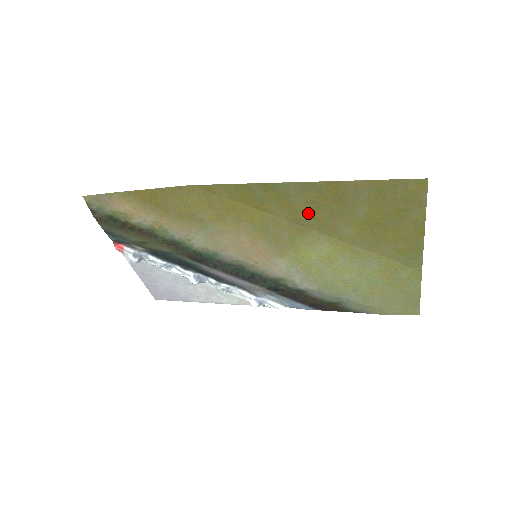
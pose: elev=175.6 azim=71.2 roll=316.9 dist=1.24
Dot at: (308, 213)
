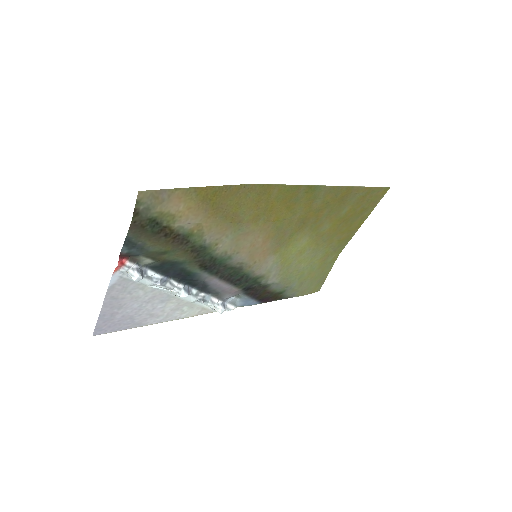
Dot at: (316, 212)
